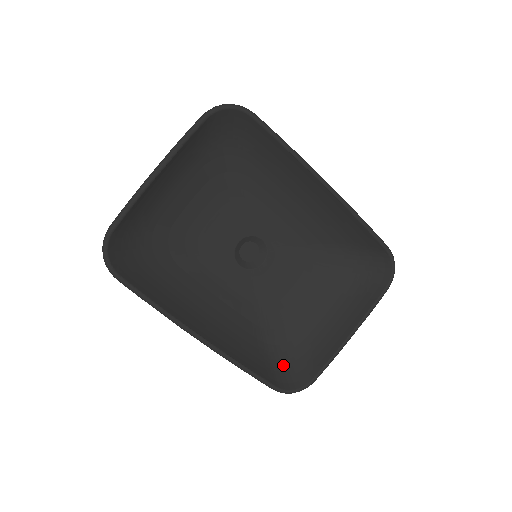
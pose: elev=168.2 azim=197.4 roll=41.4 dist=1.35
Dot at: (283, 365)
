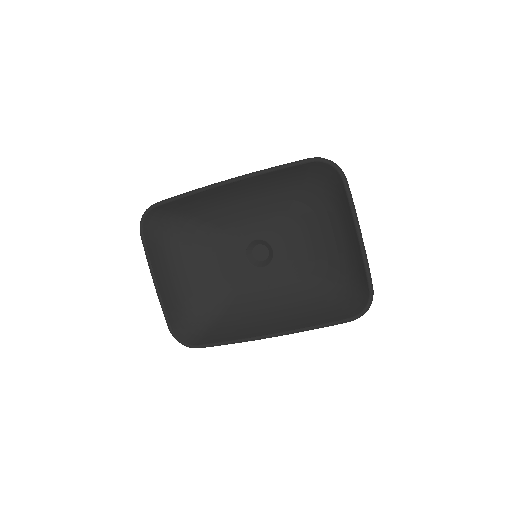
Dot at: (348, 297)
